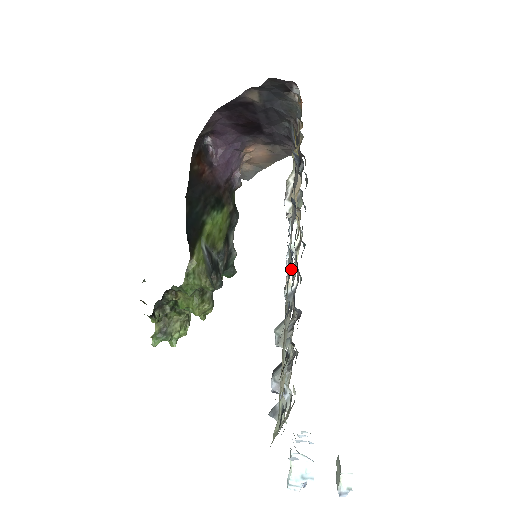
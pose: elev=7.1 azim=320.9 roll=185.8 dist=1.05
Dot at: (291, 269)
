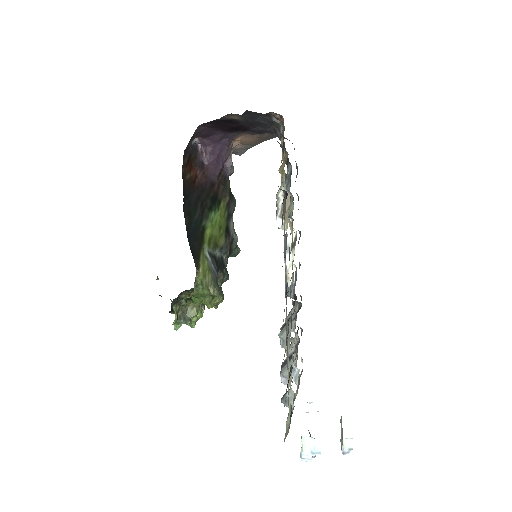
Dot at: (289, 265)
